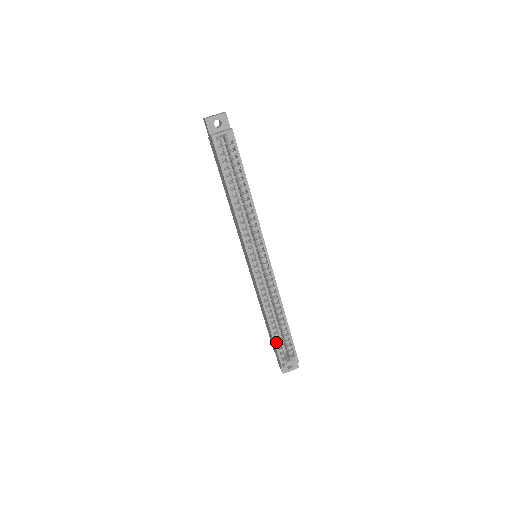
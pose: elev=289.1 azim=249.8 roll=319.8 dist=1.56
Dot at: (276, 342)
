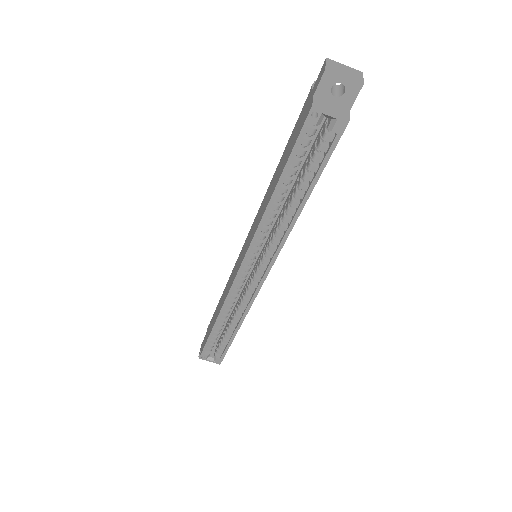
Dot at: (210, 339)
